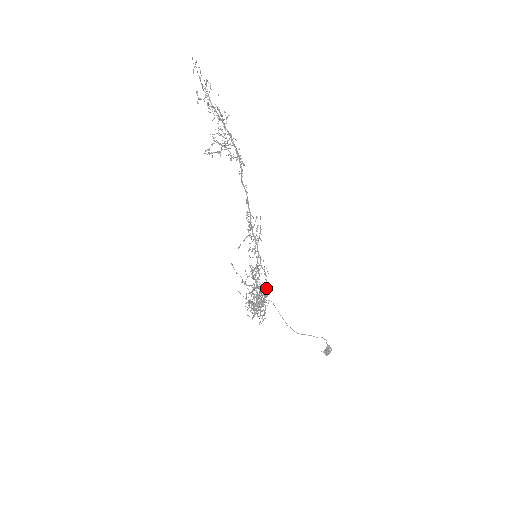
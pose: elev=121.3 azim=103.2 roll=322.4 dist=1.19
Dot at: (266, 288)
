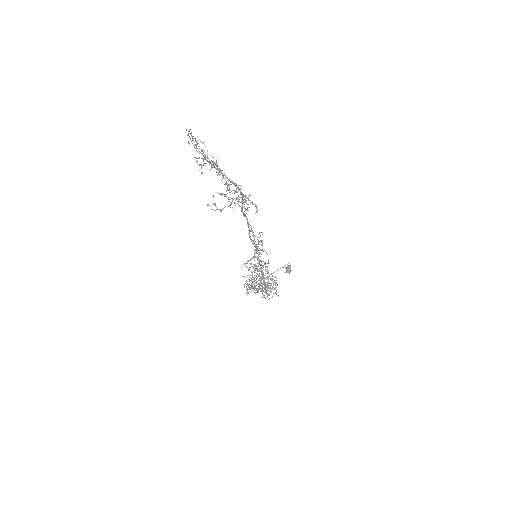
Dot at: occluded
